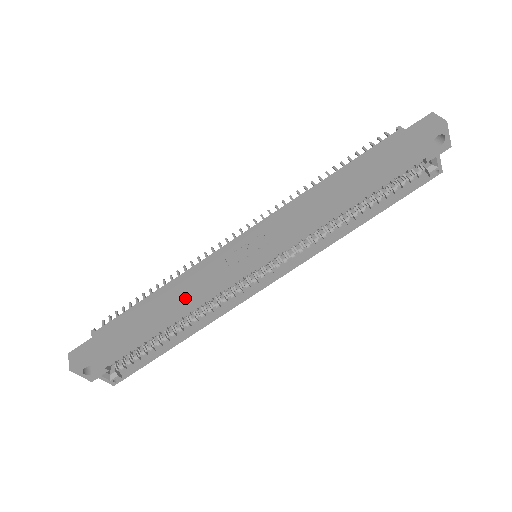
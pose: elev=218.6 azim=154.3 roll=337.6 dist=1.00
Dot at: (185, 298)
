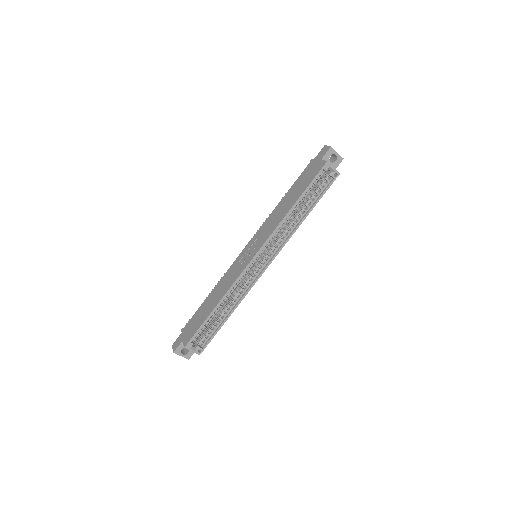
Dot at: (223, 290)
